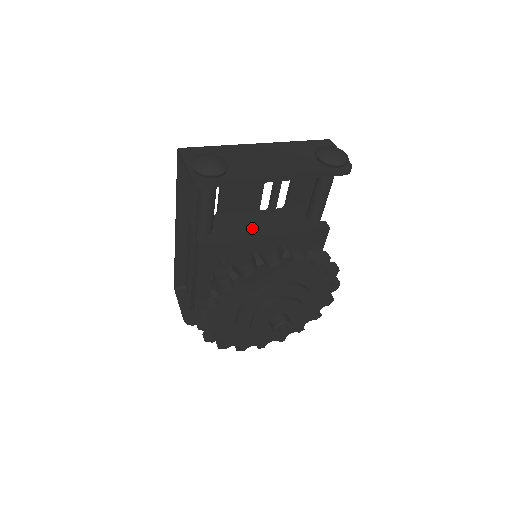
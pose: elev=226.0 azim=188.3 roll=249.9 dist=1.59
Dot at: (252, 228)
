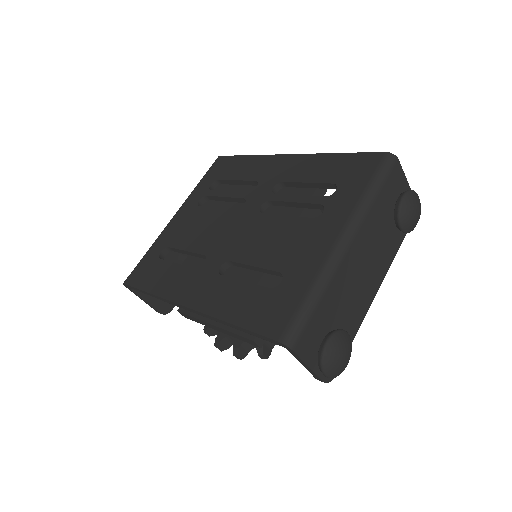
Dot at: occluded
